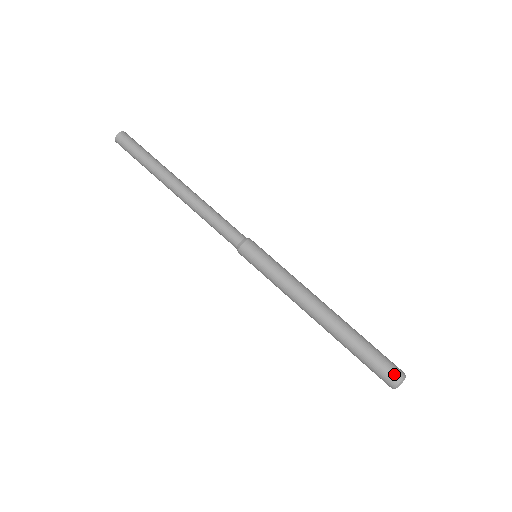
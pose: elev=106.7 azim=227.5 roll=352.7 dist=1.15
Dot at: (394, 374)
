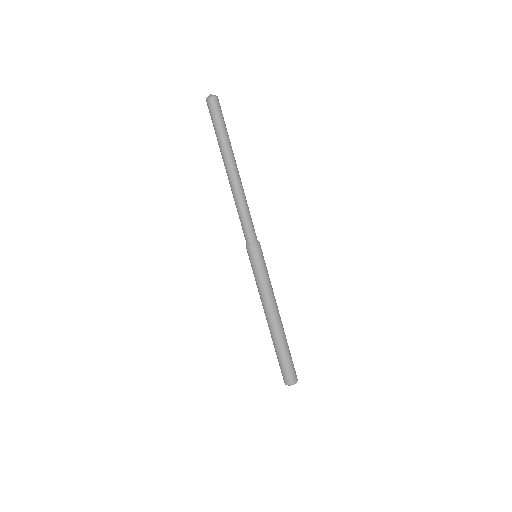
Dot at: (285, 379)
